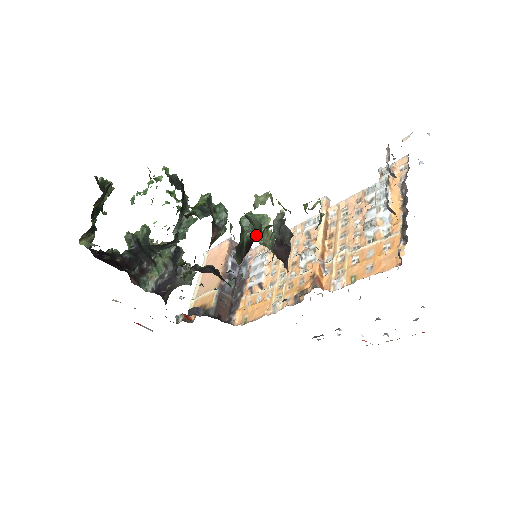
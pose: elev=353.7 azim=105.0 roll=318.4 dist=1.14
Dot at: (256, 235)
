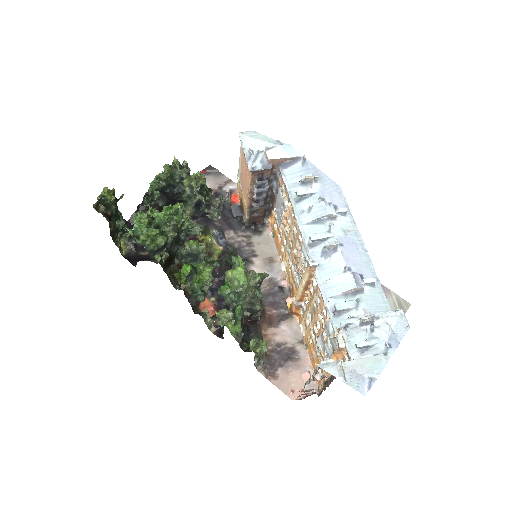
Dot at: (223, 329)
